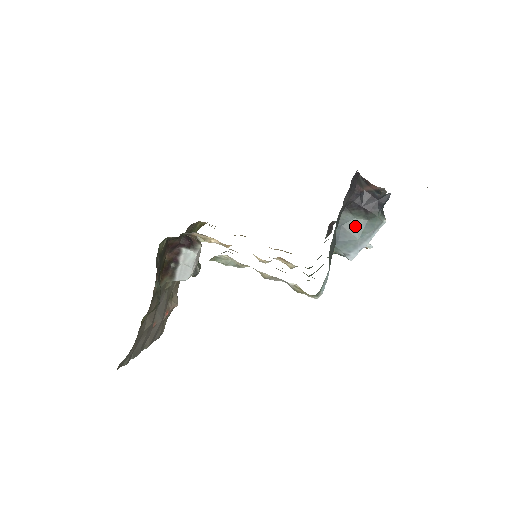
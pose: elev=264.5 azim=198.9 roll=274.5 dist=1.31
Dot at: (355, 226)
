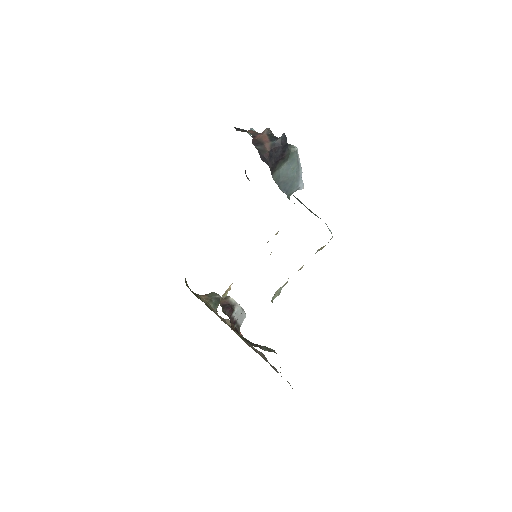
Dot at: (285, 172)
